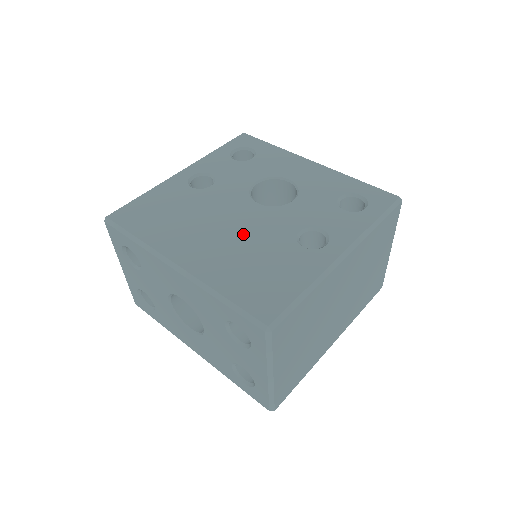
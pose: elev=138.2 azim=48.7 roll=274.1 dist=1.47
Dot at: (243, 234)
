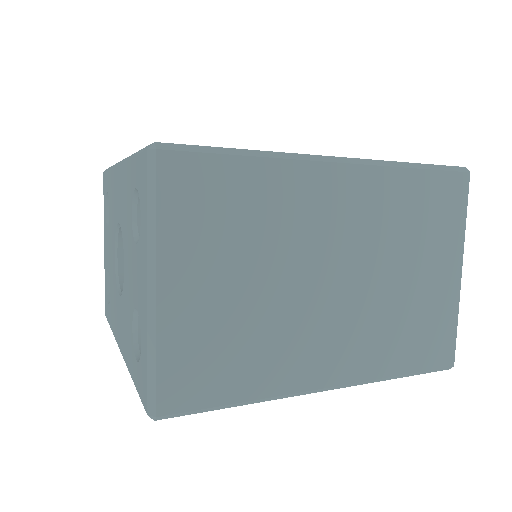
Dot at: occluded
